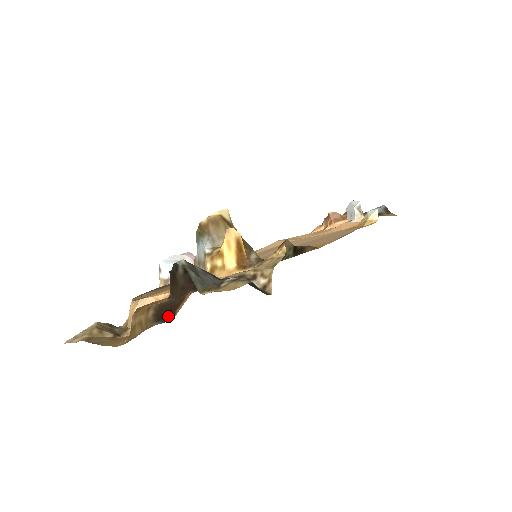
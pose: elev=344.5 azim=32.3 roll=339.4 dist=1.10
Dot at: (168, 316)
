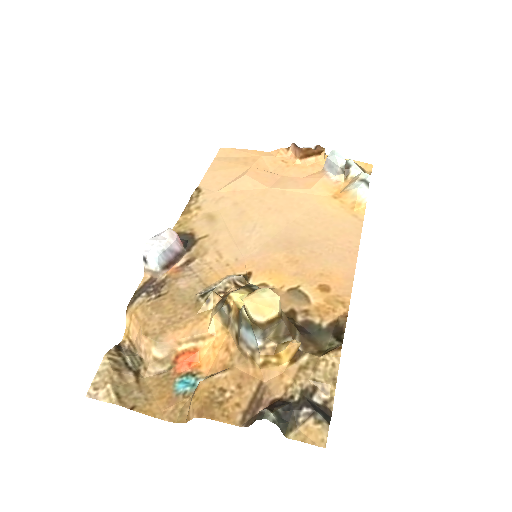
Dot at: occluded
